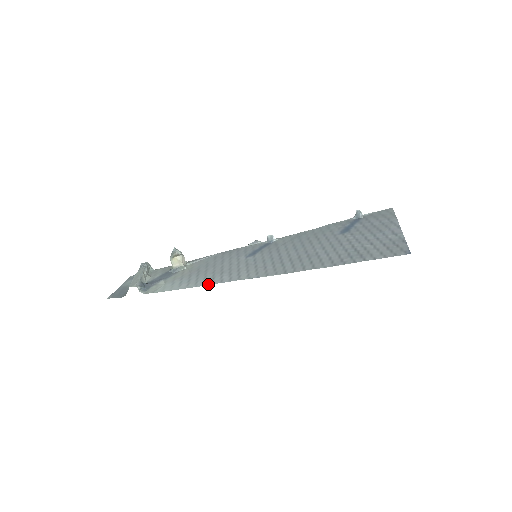
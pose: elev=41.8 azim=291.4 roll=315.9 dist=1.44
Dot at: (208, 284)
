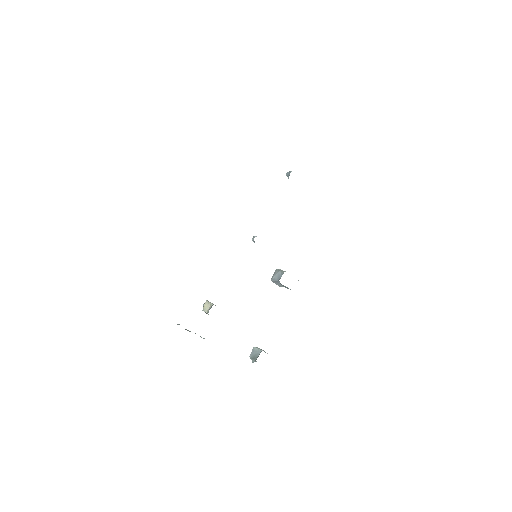
Dot at: occluded
